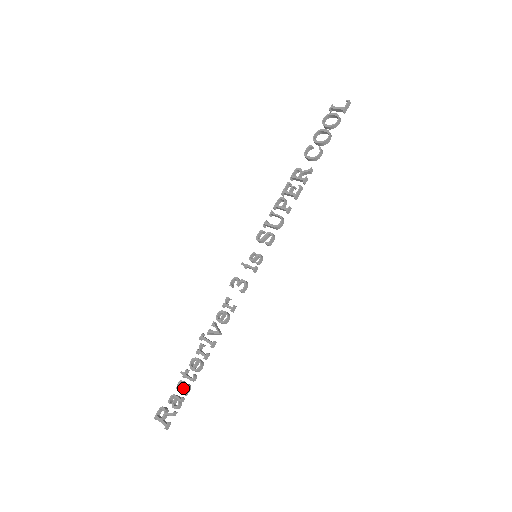
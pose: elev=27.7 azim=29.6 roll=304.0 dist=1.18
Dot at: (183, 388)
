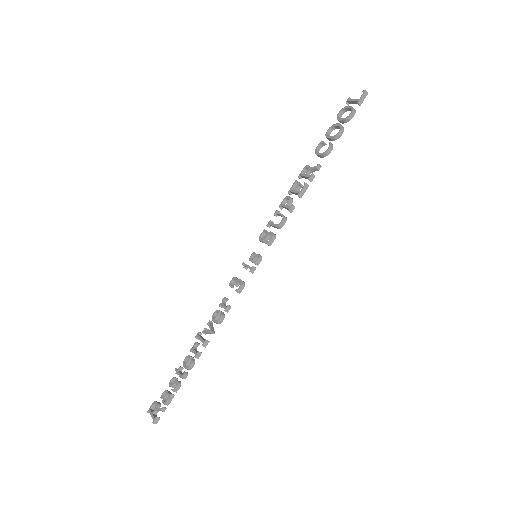
Dot at: (174, 385)
